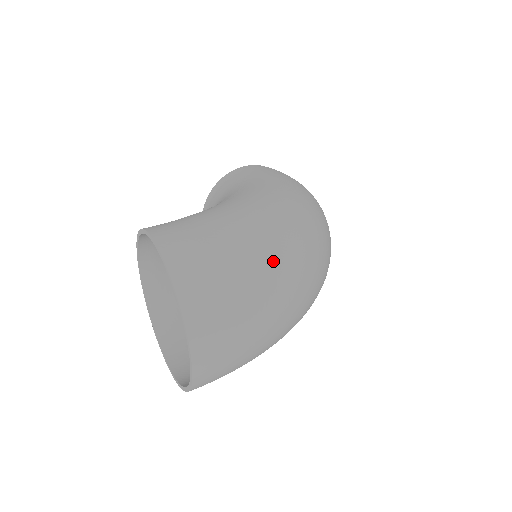
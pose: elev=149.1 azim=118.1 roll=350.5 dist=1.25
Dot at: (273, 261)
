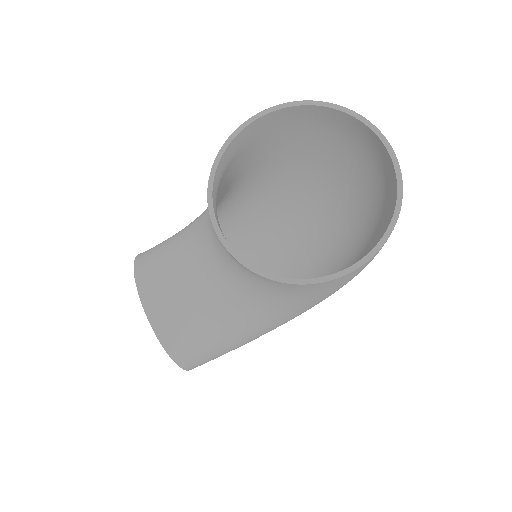
Dot at: (332, 169)
